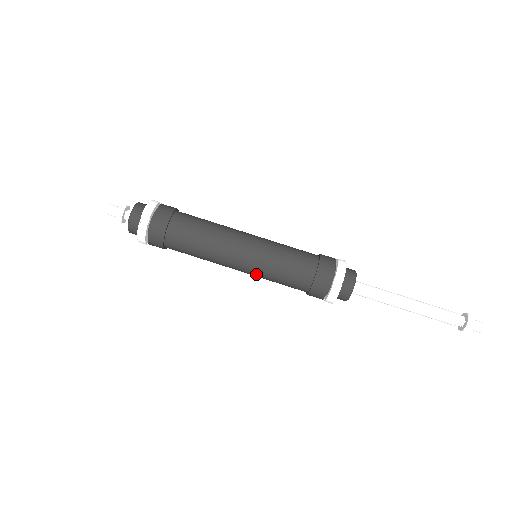
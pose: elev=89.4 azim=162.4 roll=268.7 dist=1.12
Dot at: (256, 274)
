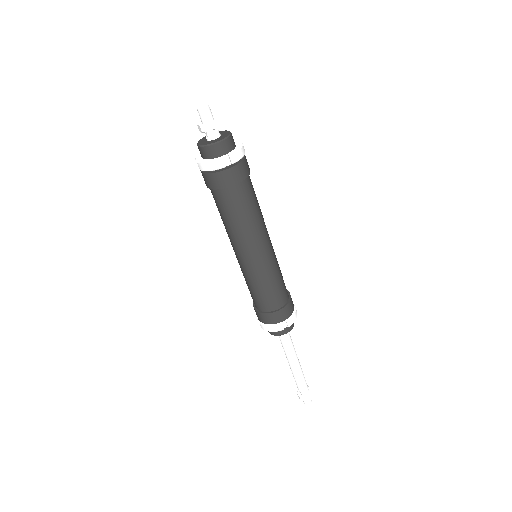
Dot at: (246, 271)
